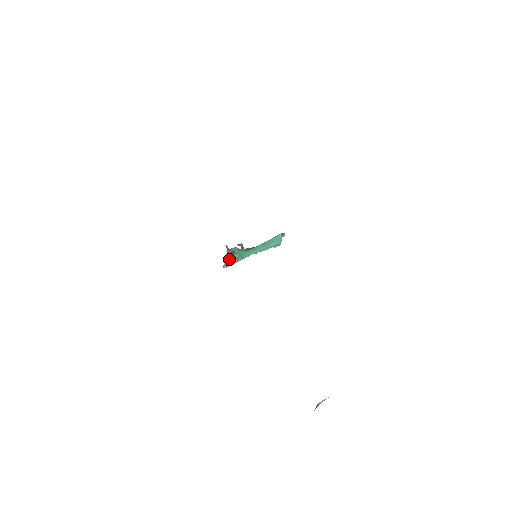
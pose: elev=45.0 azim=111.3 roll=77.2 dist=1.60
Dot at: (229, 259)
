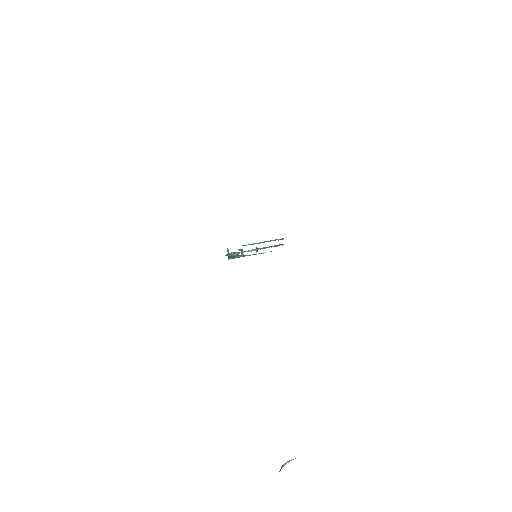
Dot at: (229, 258)
